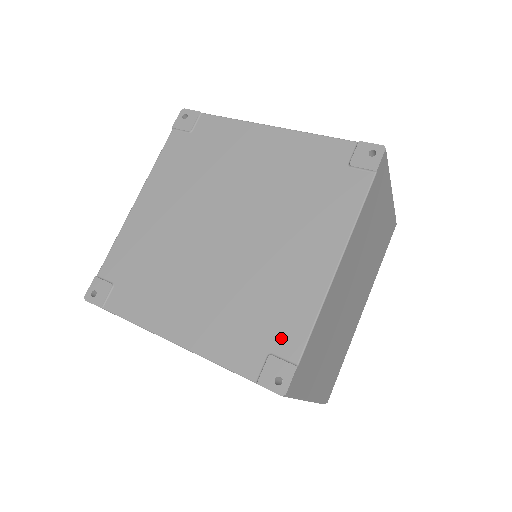
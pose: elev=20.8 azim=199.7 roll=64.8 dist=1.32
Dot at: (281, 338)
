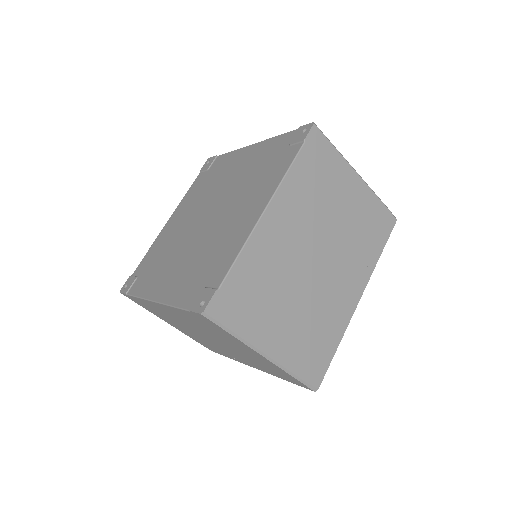
Dot at: (214, 274)
